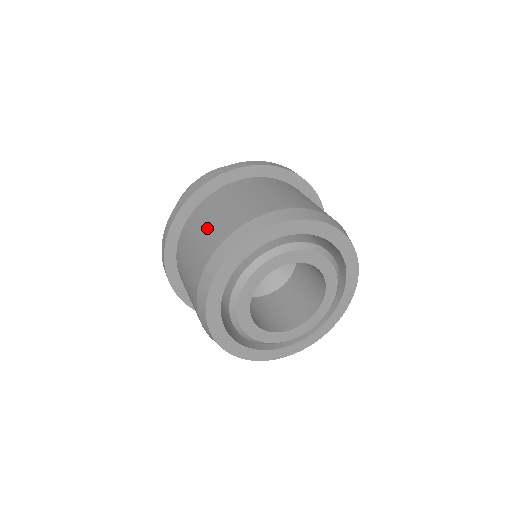
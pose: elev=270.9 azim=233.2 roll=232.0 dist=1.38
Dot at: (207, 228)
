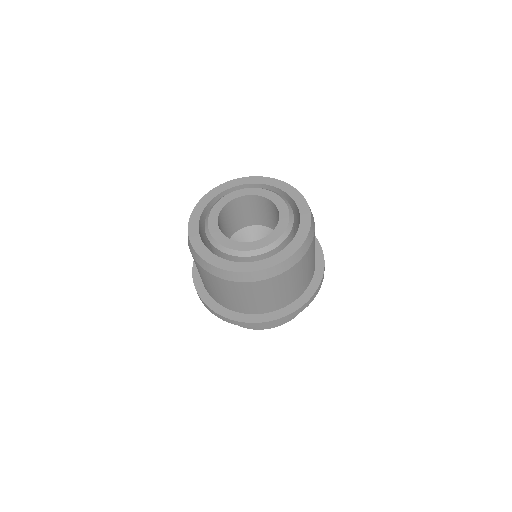
Dot at: occluded
